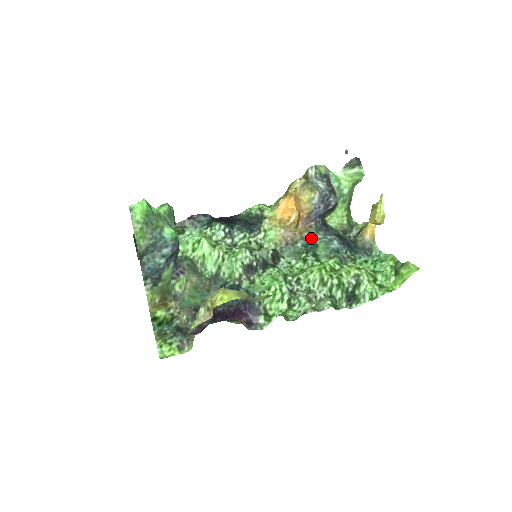
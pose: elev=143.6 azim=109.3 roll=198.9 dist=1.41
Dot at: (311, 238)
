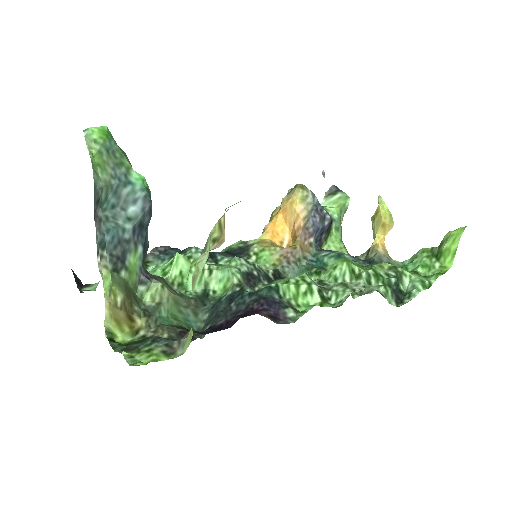
Dot at: (315, 260)
